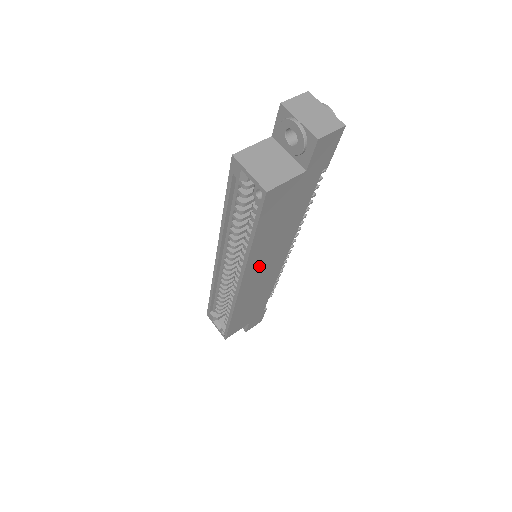
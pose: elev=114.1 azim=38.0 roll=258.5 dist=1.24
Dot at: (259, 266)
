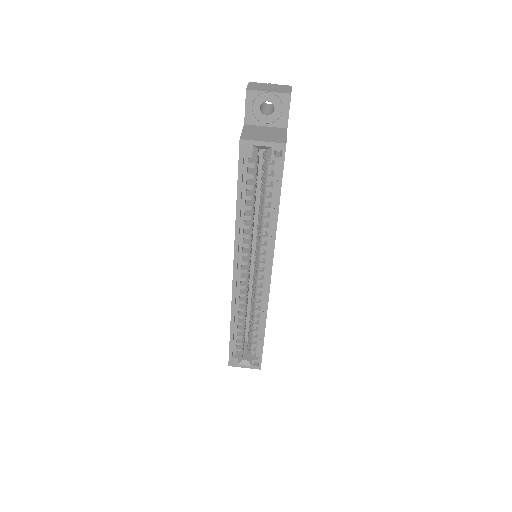
Dot at: occluded
